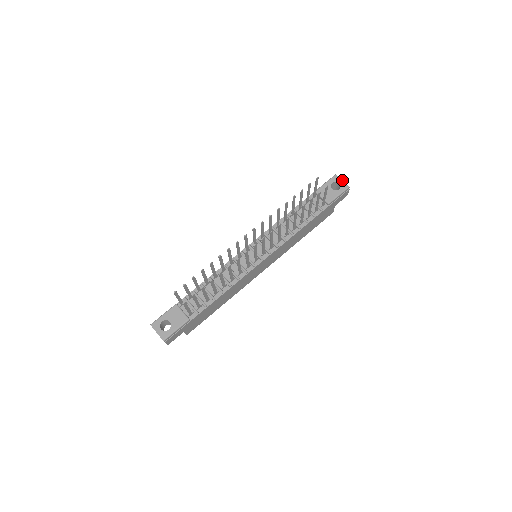
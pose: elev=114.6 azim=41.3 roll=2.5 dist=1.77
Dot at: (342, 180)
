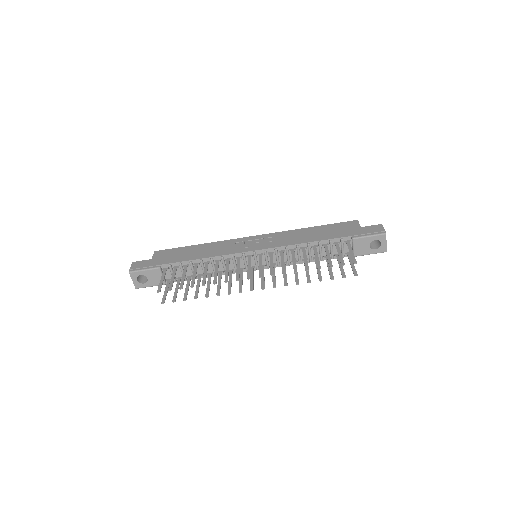
Dot at: (386, 243)
